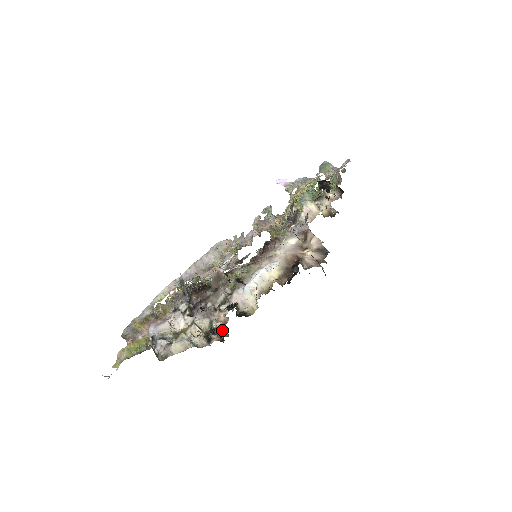
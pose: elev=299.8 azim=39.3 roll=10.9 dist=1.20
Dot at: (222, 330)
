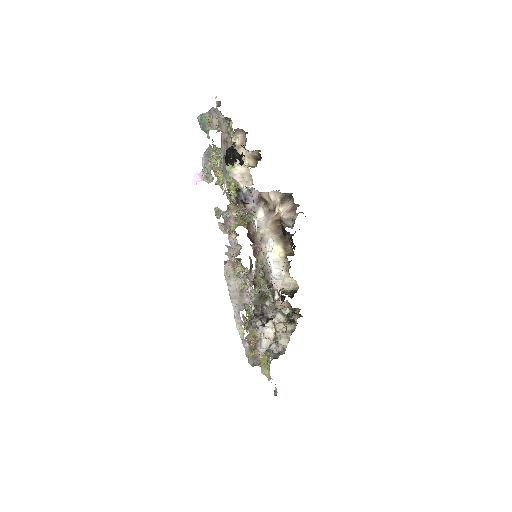
Dot at: (293, 312)
